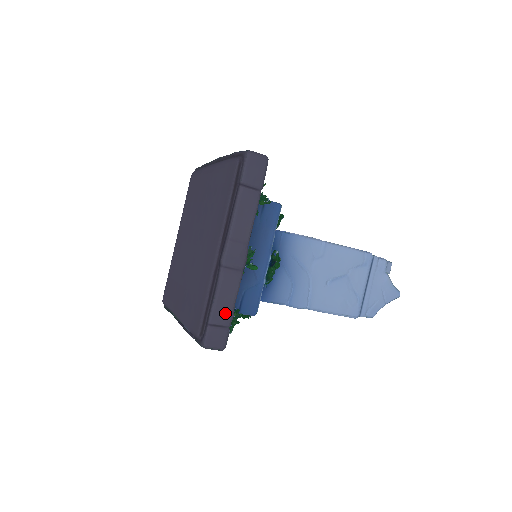
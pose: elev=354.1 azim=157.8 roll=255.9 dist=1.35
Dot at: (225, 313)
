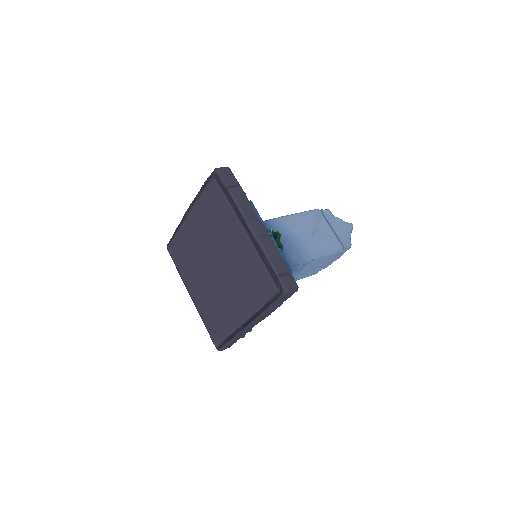
Dot at: (281, 264)
